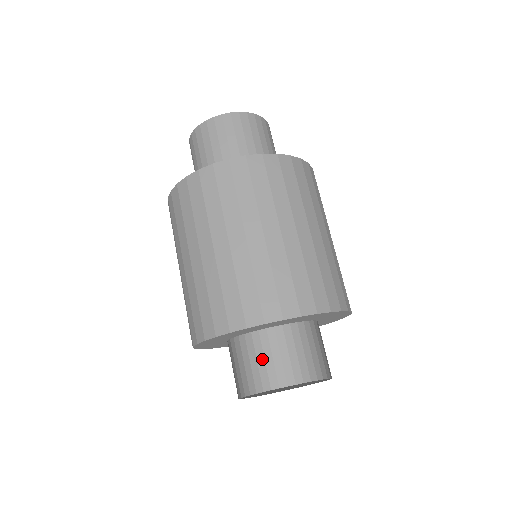
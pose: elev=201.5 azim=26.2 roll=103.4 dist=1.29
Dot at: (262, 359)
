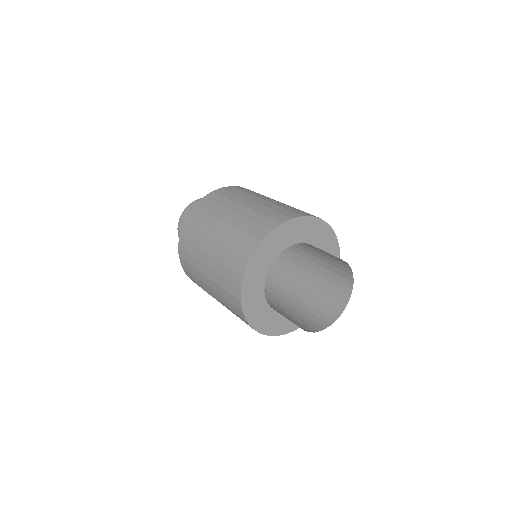
Dot at: (320, 305)
